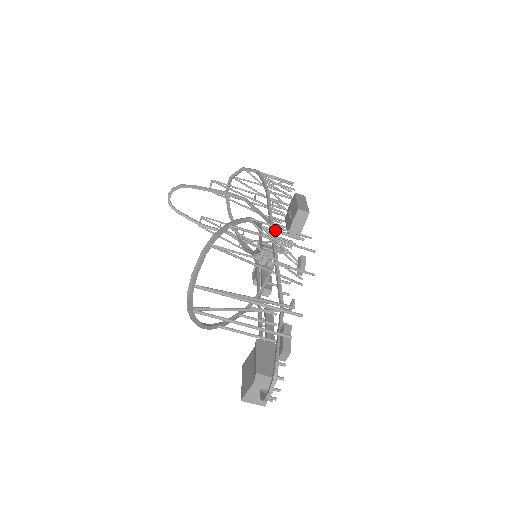
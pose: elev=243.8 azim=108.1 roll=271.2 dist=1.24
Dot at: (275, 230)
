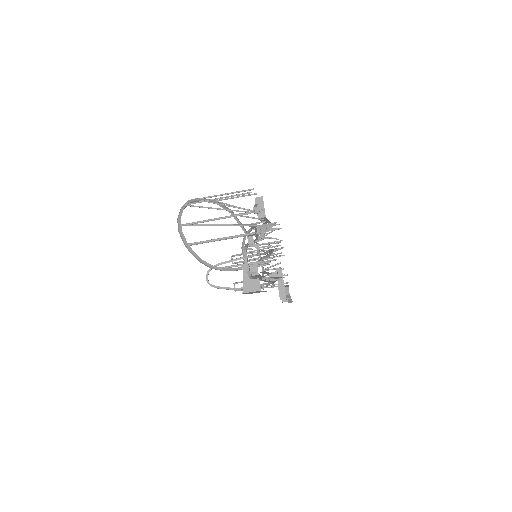
Dot at: occluded
